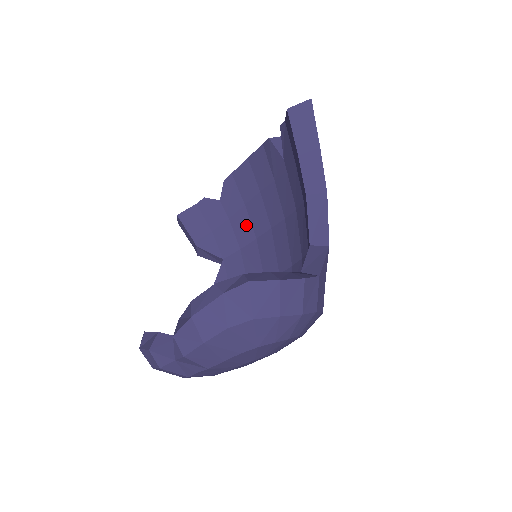
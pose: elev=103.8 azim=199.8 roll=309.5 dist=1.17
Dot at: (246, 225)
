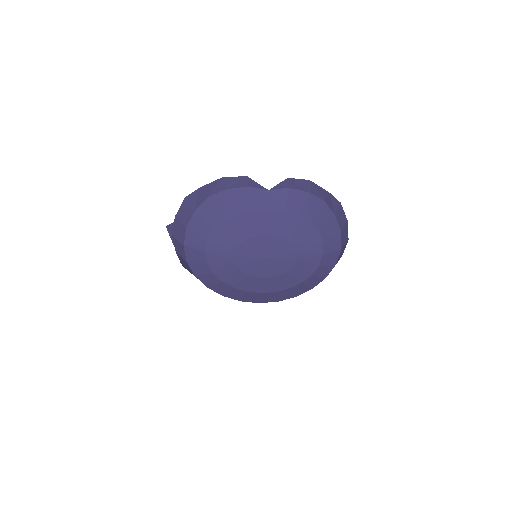
Dot at: occluded
